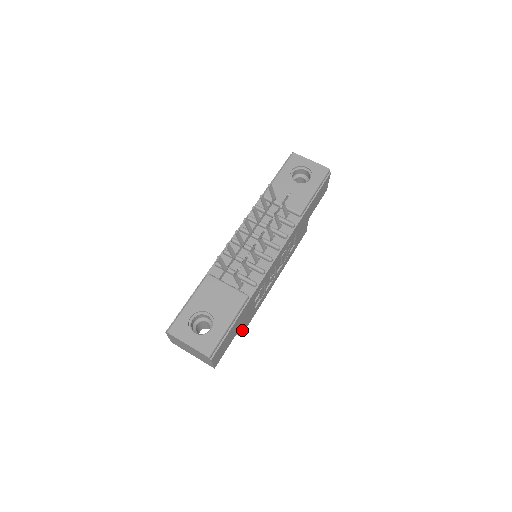
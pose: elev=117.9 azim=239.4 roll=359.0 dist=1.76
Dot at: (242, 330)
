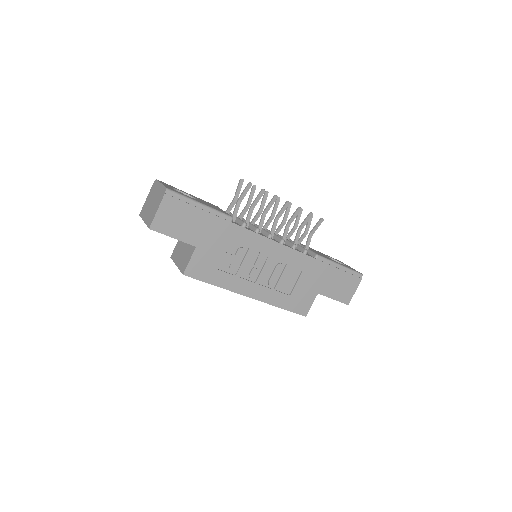
Dot at: (192, 264)
